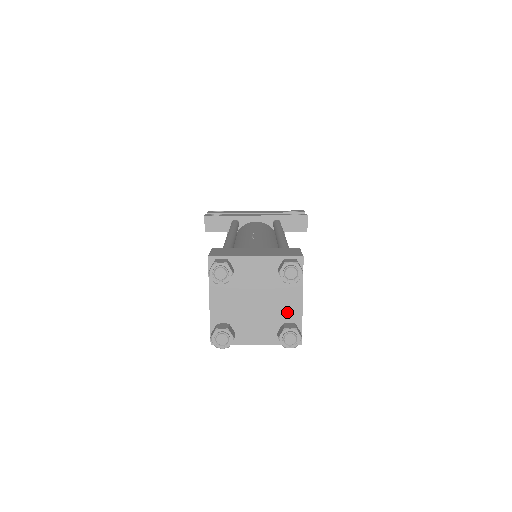
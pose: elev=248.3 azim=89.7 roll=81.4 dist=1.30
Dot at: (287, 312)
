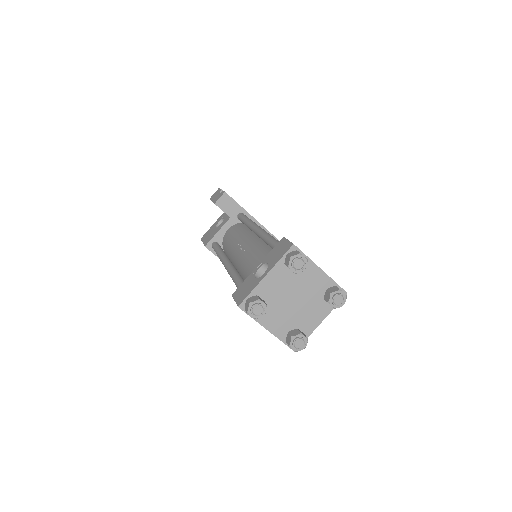
Dot at: (306, 322)
